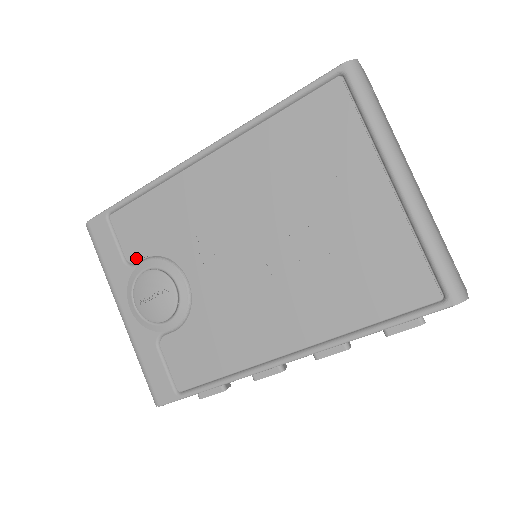
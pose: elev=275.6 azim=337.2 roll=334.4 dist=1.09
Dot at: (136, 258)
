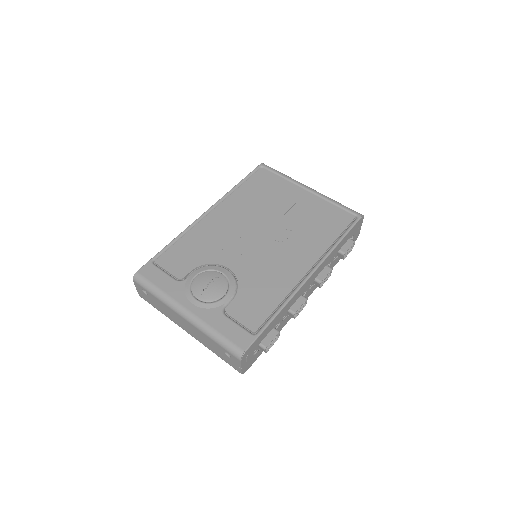
Dot at: (185, 274)
